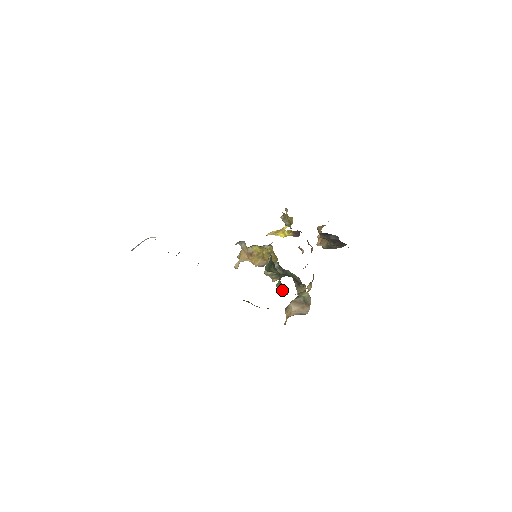
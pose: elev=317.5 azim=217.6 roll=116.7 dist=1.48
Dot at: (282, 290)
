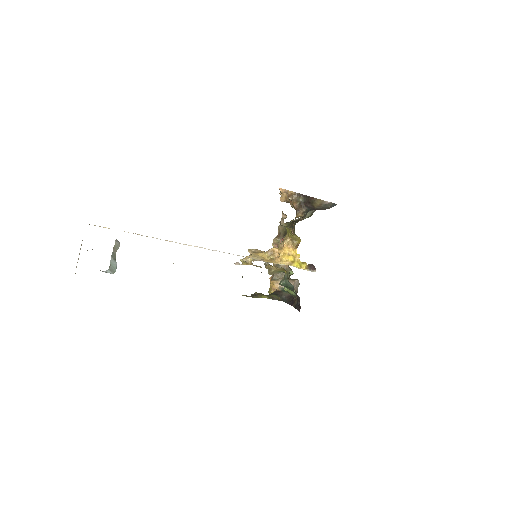
Dot at: (292, 295)
